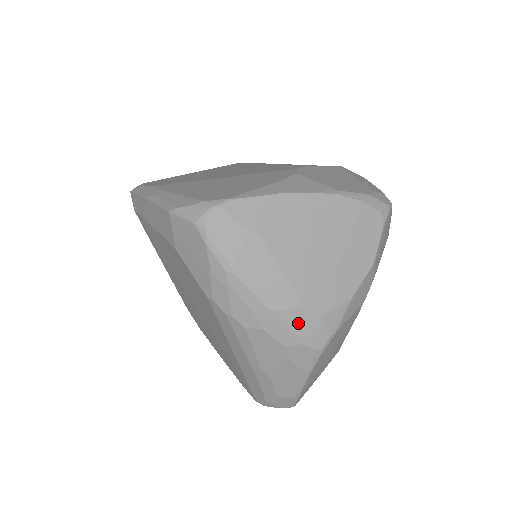
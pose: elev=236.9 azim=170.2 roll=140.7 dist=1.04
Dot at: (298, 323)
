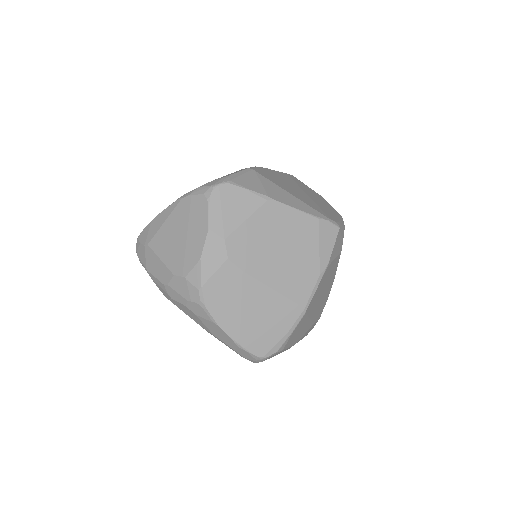
Dot at: (179, 288)
